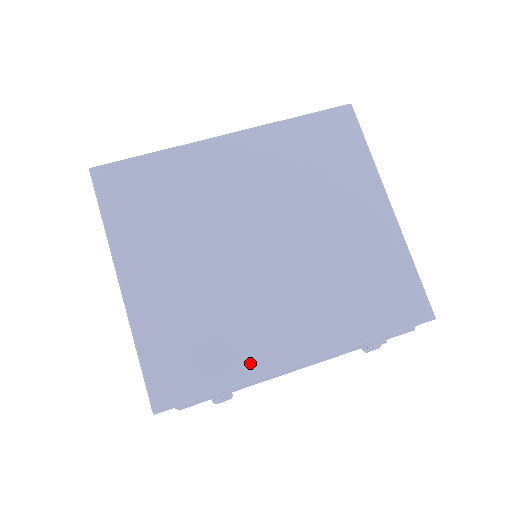
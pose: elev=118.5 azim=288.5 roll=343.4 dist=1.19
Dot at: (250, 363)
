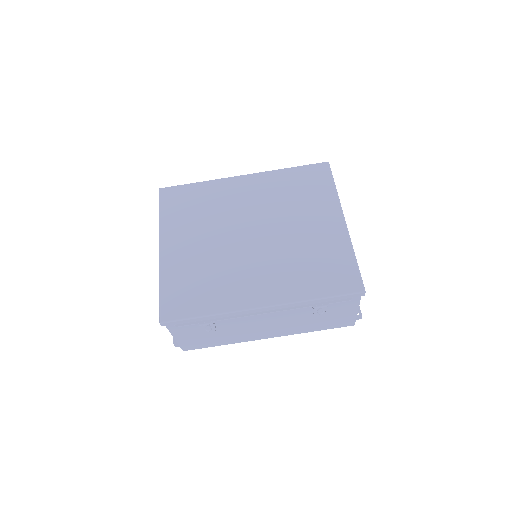
Dot at: (227, 302)
